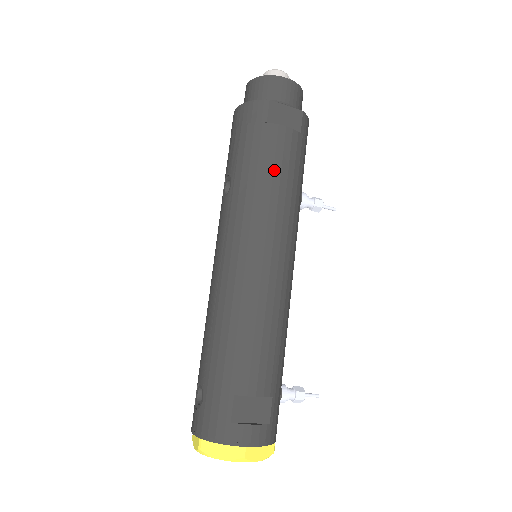
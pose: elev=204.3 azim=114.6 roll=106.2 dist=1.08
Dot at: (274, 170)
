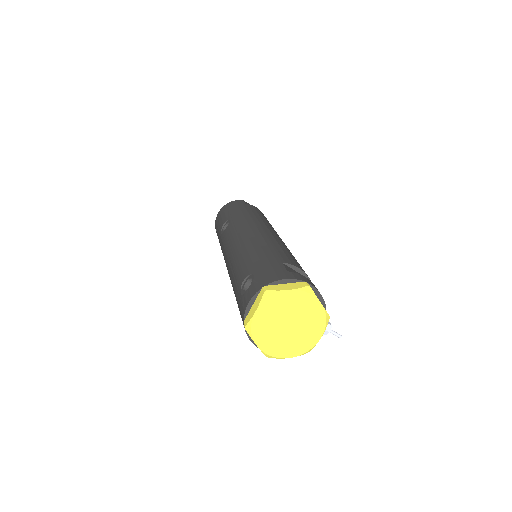
Dot at: (258, 213)
